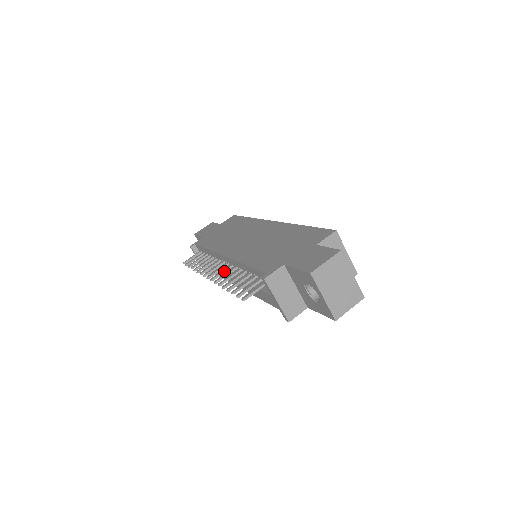
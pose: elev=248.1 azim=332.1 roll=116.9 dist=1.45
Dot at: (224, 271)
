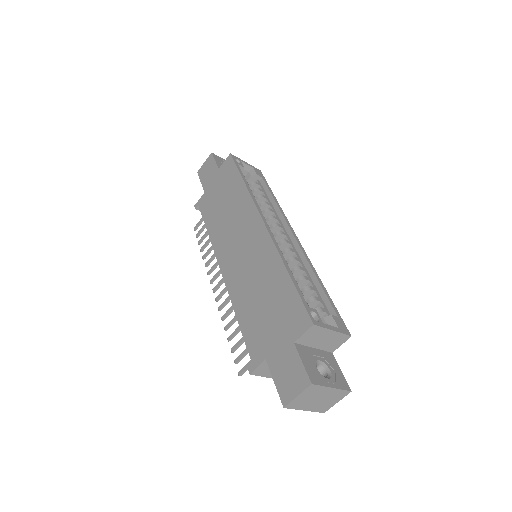
Dot at: (225, 291)
